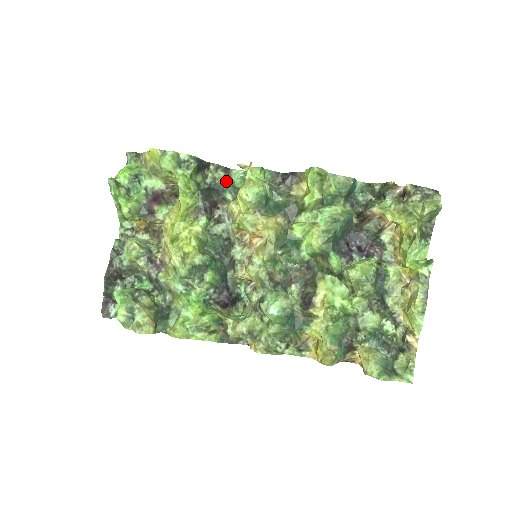
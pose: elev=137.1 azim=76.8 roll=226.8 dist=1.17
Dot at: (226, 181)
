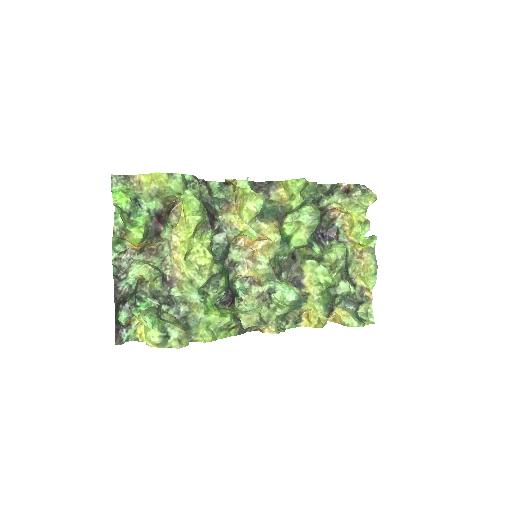
Dot at: (209, 193)
